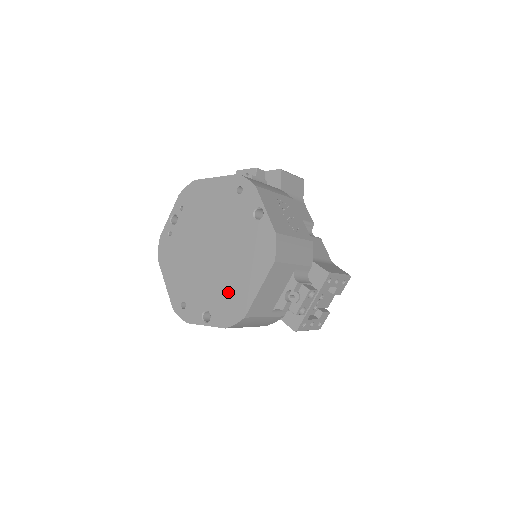
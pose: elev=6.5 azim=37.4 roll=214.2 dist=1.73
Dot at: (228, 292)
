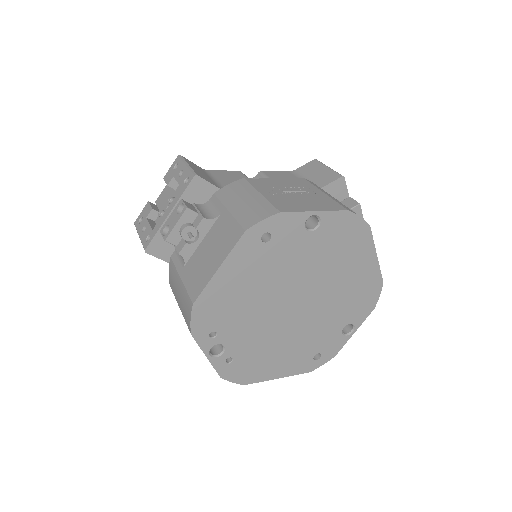
Dot at: (350, 295)
